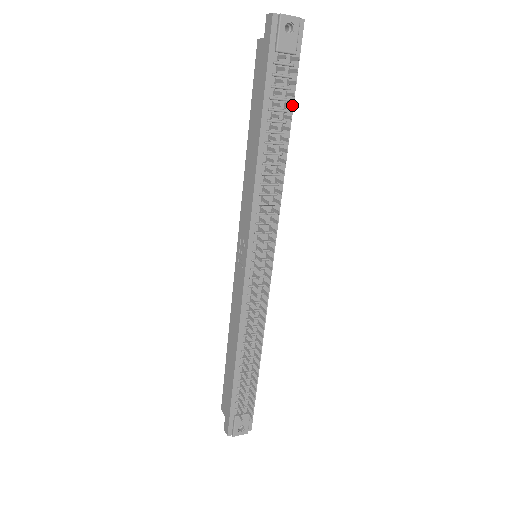
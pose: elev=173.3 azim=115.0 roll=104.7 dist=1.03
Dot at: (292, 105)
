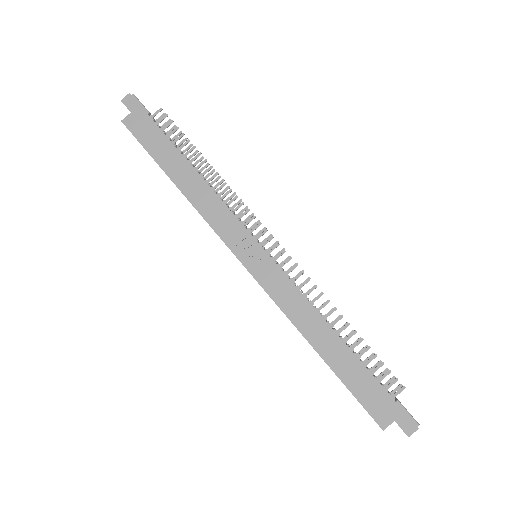
Dot at: (185, 138)
